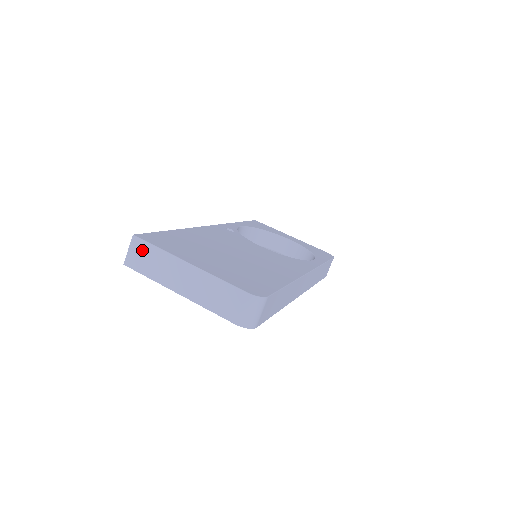
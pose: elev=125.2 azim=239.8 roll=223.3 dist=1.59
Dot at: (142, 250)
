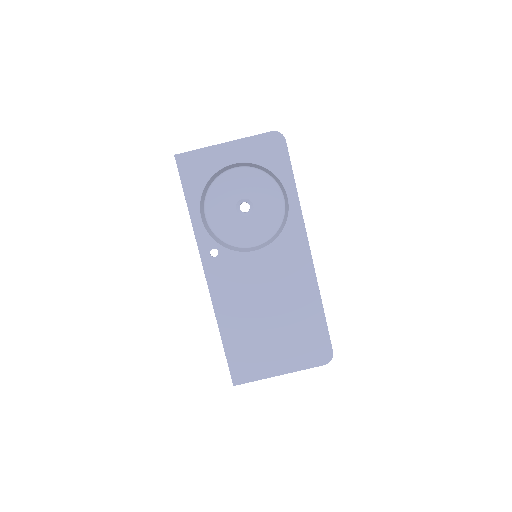
Dot at: occluded
